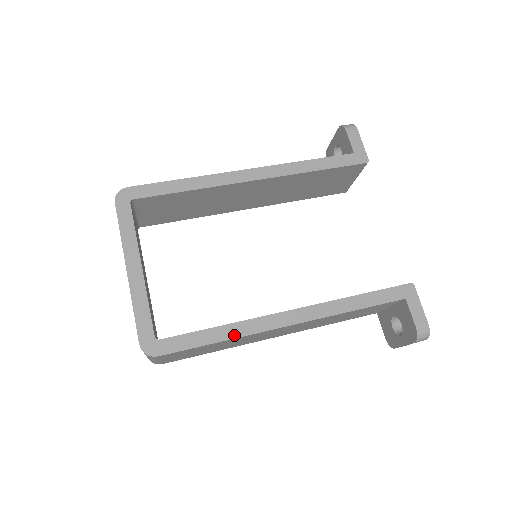
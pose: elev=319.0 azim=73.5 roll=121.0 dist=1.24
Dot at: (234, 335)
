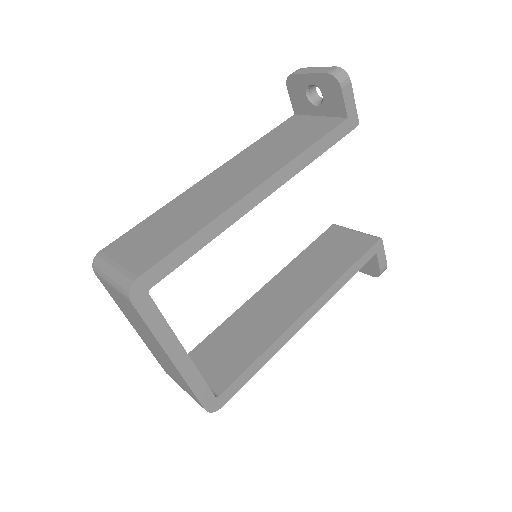
Dot at: (272, 355)
